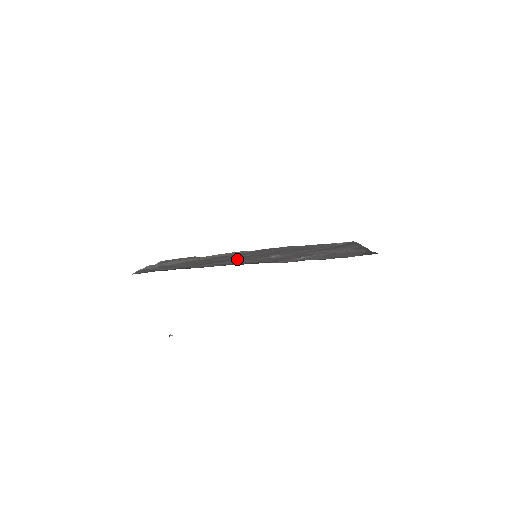
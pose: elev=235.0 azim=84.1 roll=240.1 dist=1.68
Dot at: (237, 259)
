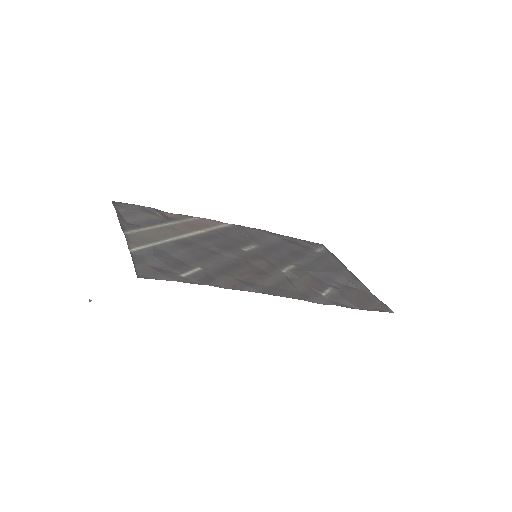
Dot at: (251, 268)
